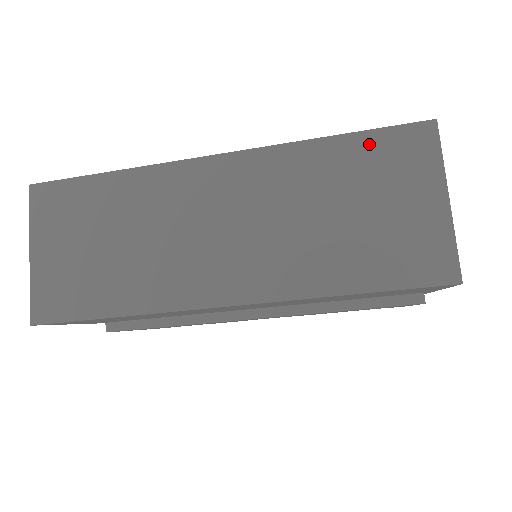
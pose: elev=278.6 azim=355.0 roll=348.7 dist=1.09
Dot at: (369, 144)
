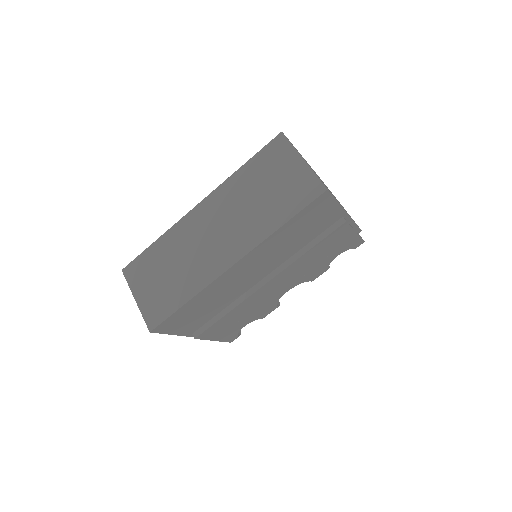
Dot at: (259, 159)
